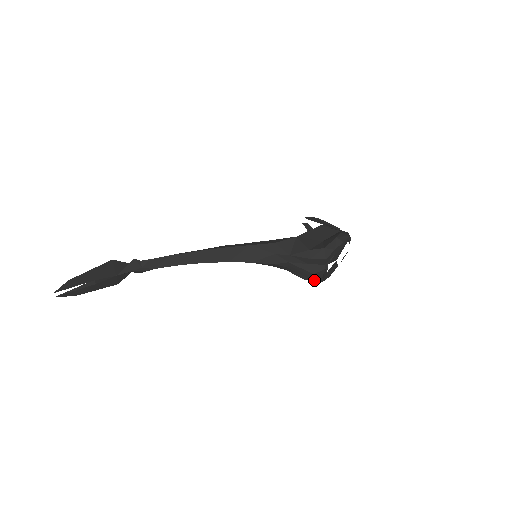
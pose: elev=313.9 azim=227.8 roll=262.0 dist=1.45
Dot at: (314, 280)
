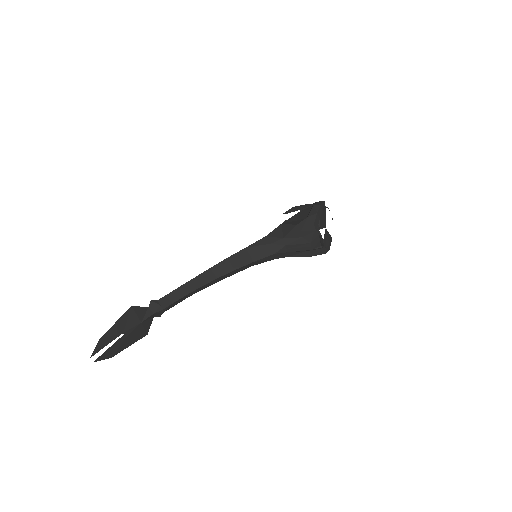
Dot at: (316, 253)
